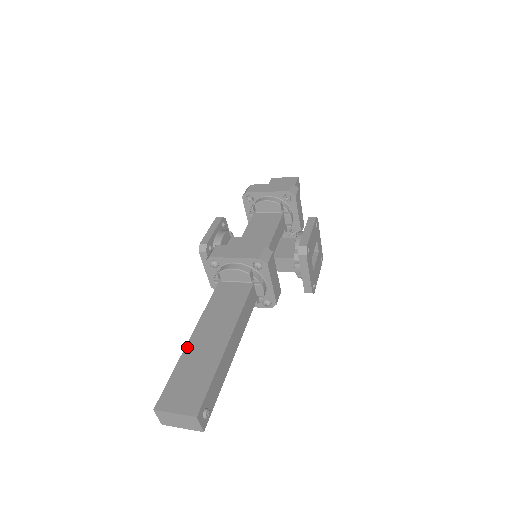
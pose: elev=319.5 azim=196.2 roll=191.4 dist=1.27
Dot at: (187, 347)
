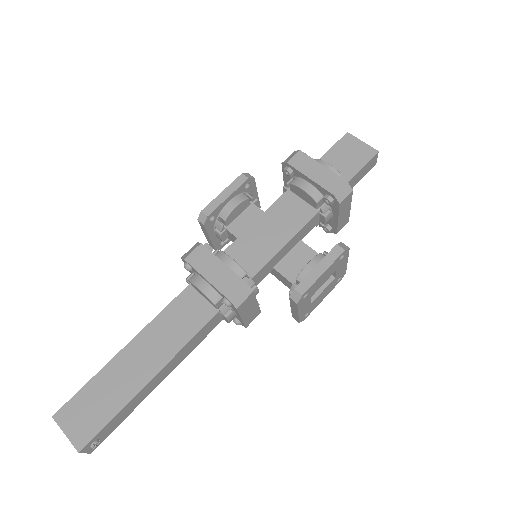
Dot at: (114, 359)
